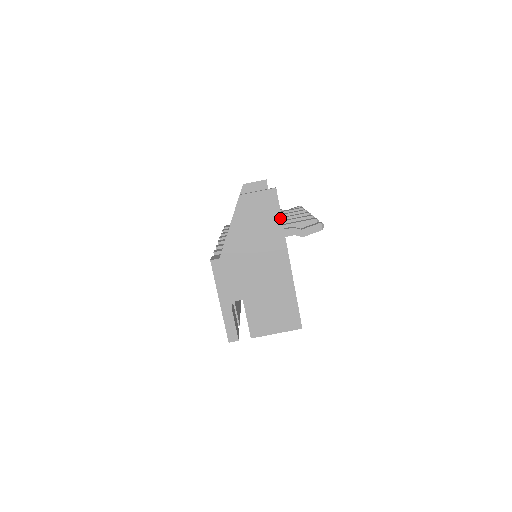
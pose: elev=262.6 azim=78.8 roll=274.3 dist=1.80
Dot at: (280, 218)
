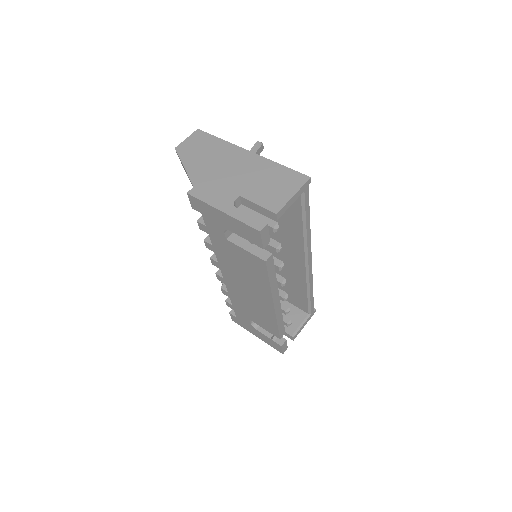
Dot at: (217, 138)
